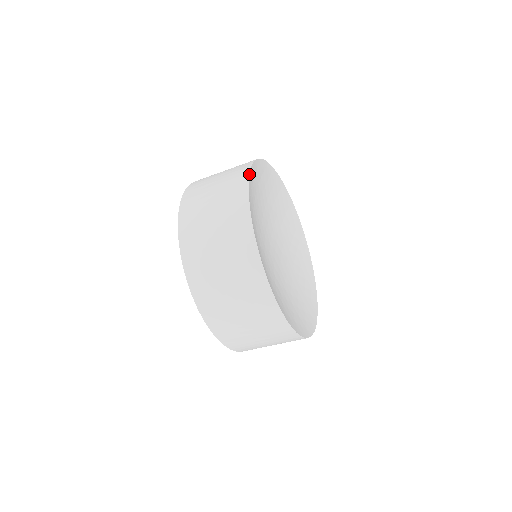
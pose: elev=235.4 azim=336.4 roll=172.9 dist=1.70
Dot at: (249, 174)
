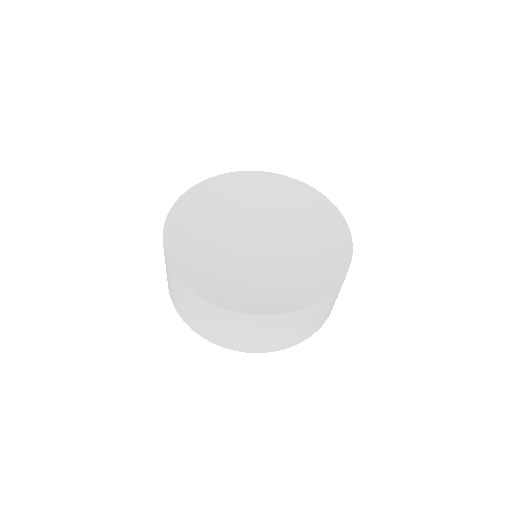
Dot at: (164, 224)
